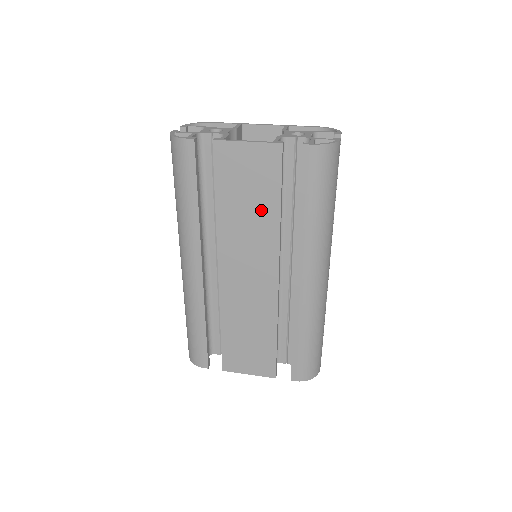
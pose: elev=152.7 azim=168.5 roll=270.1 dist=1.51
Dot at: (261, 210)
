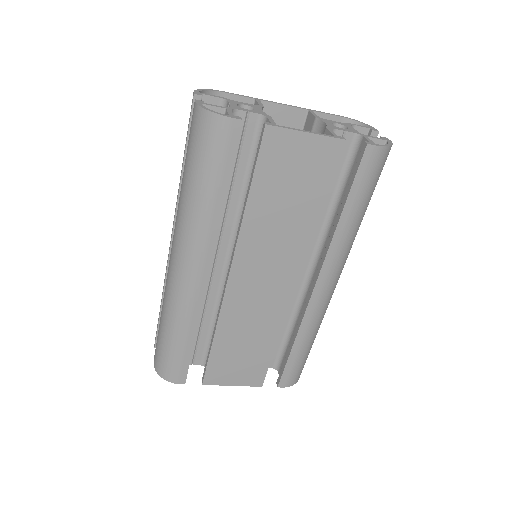
Dot at: (300, 212)
